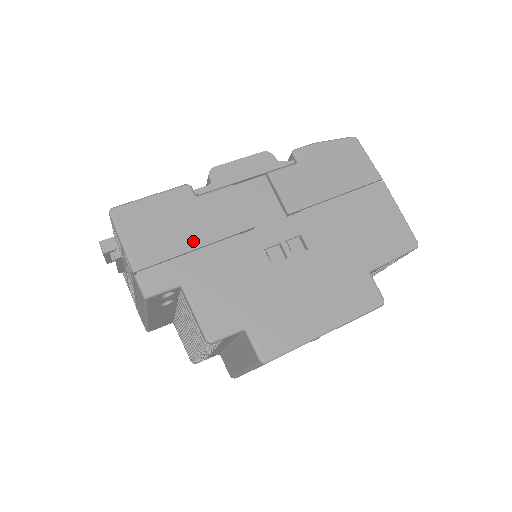
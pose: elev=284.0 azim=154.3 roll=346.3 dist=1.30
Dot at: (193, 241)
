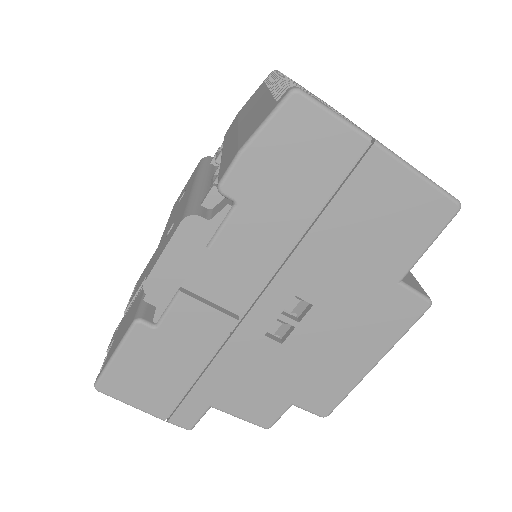
Dot at: (190, 370)
